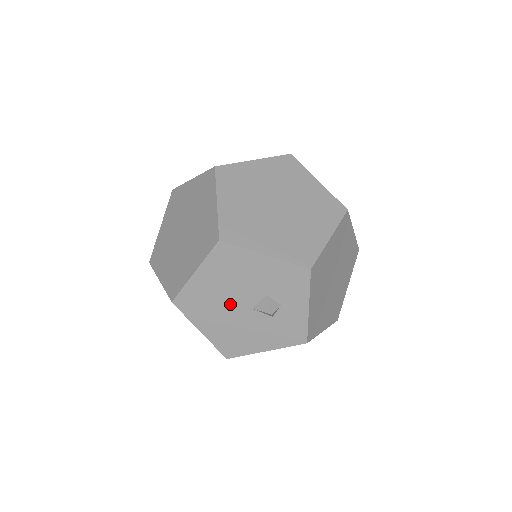
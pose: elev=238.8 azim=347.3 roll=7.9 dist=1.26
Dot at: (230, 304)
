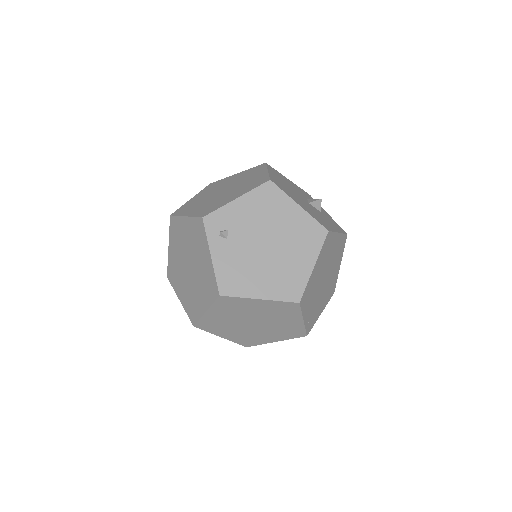
Dot at: (297, 196)
